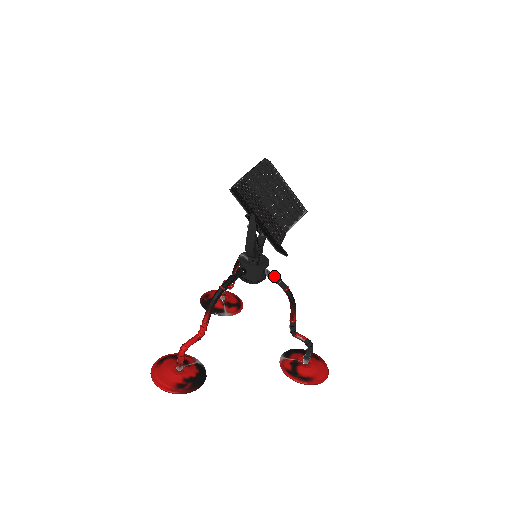
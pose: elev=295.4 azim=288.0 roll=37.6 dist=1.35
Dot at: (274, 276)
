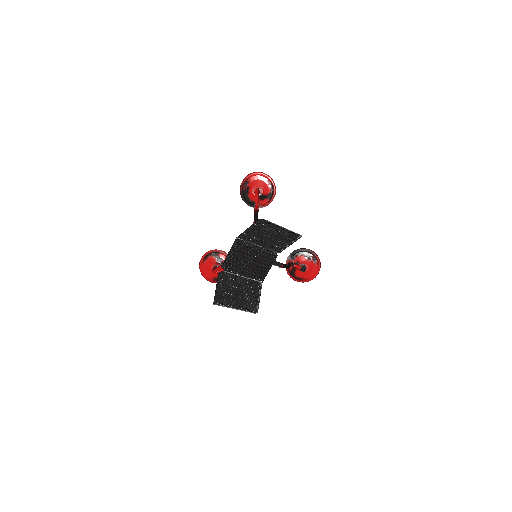
Dot at: occluded
